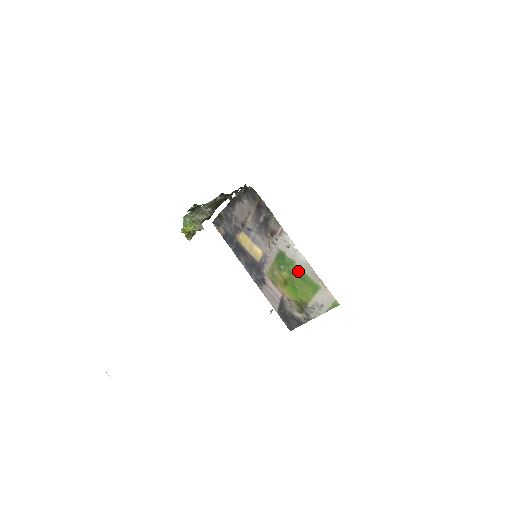
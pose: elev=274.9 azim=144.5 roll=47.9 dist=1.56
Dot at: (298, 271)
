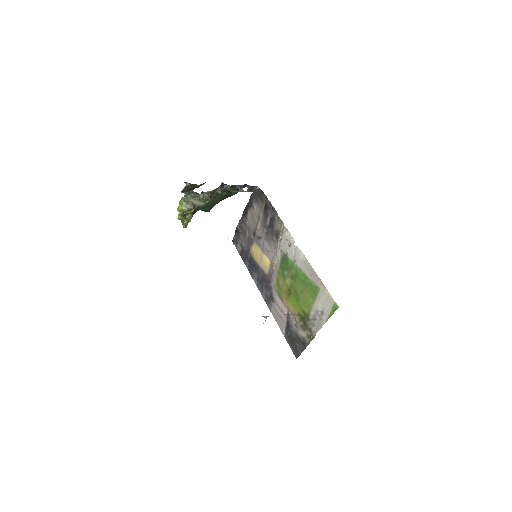
Dot at: (299, 273)
